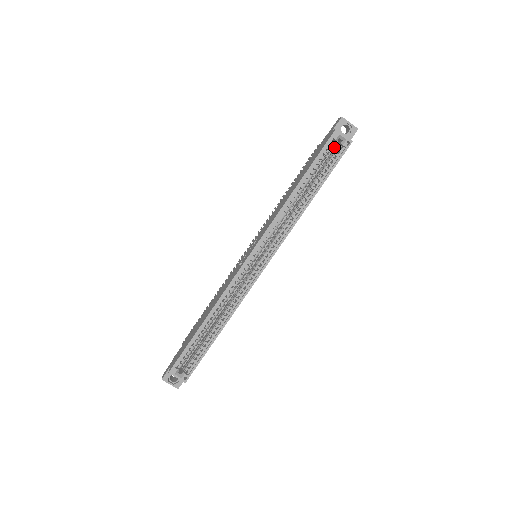
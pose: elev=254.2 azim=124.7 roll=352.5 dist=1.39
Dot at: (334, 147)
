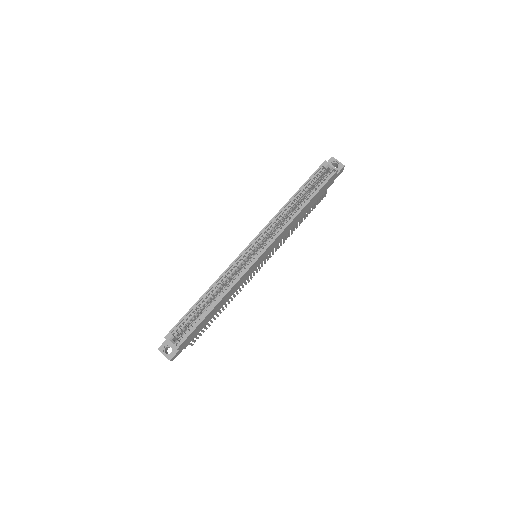
Dot at: occluded
